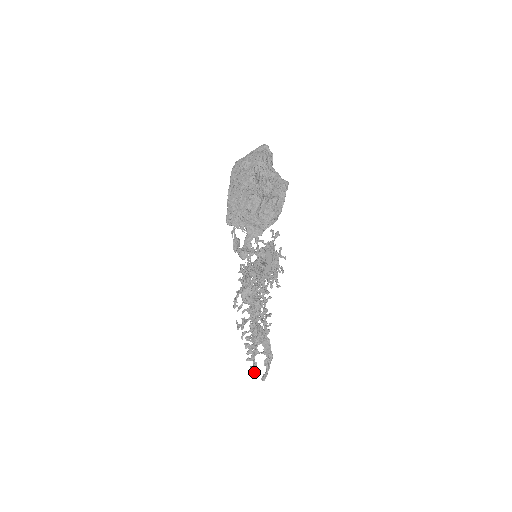
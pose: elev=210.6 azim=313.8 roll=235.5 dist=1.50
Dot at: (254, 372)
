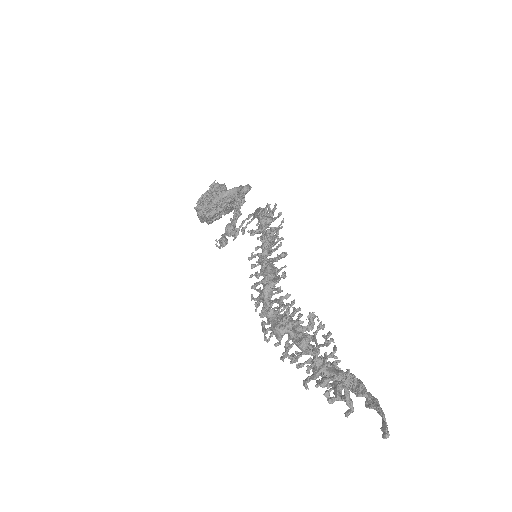
Dot at: (347, 393)
